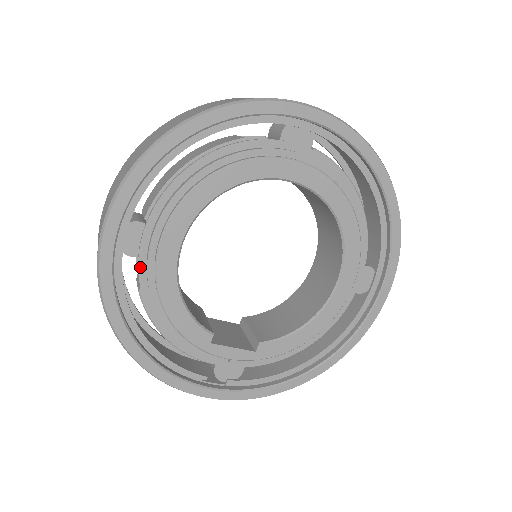
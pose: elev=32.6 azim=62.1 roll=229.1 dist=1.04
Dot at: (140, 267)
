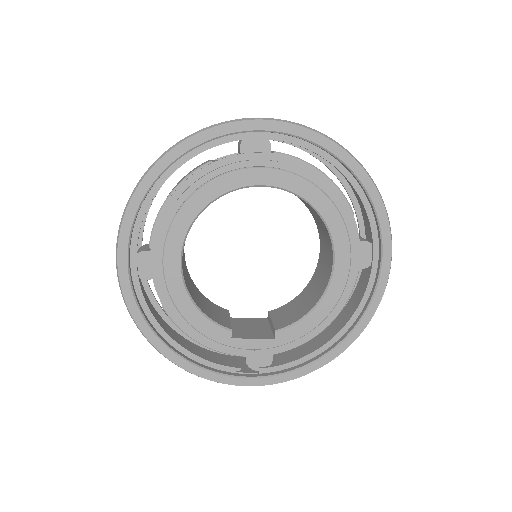
Dot at: (156, 286)
